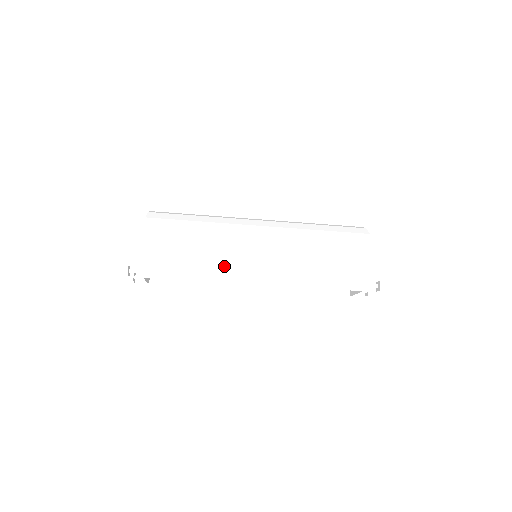
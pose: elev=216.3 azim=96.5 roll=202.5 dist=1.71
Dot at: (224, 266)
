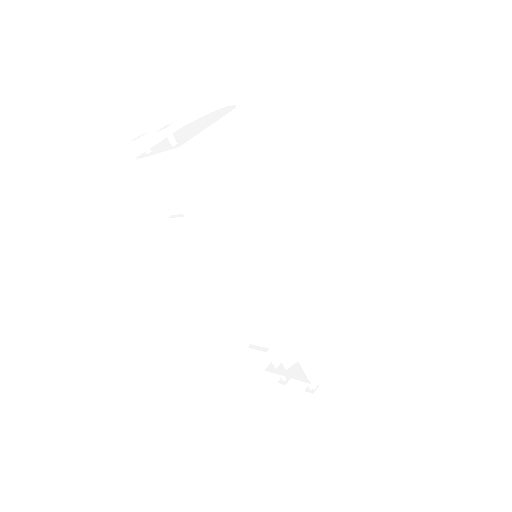
Dot at: (249, 236)
